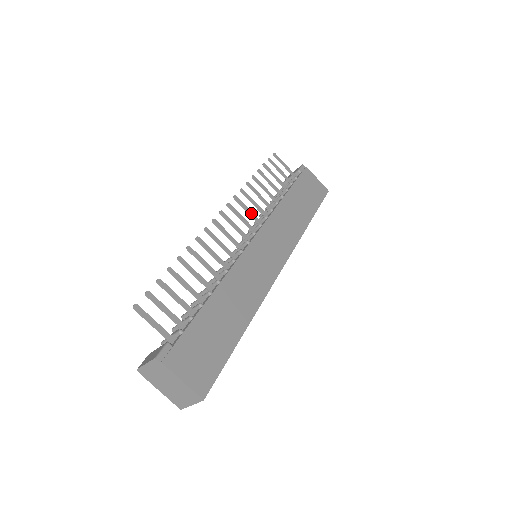
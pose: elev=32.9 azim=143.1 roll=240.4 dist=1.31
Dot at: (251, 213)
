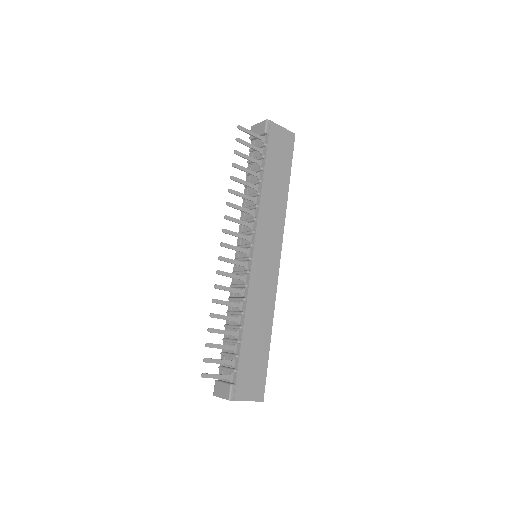
Dot at: (242, 223)
